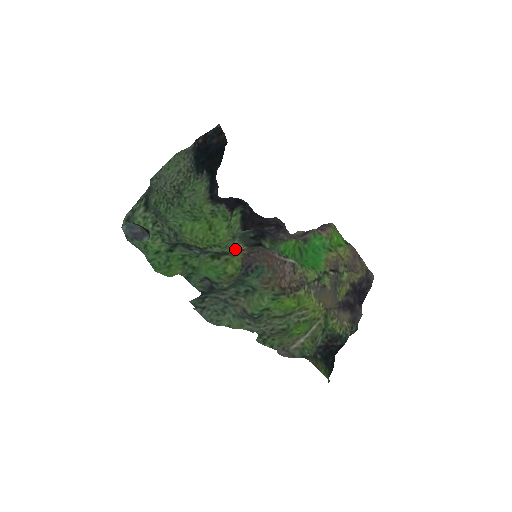
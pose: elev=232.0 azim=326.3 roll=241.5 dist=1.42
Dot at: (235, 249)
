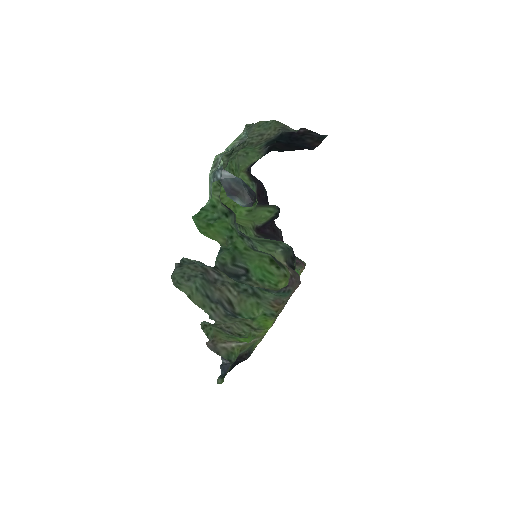
Dot at: (276, 258)
